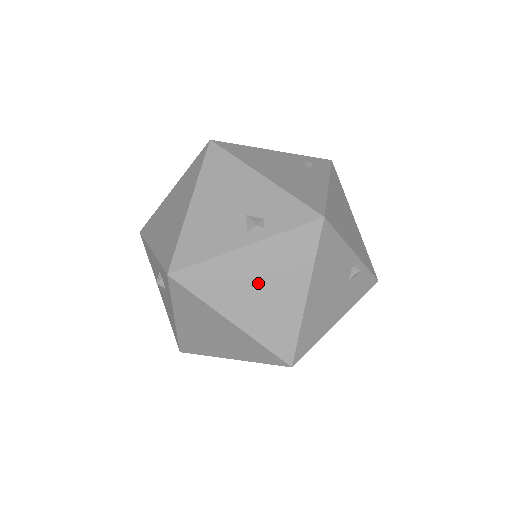
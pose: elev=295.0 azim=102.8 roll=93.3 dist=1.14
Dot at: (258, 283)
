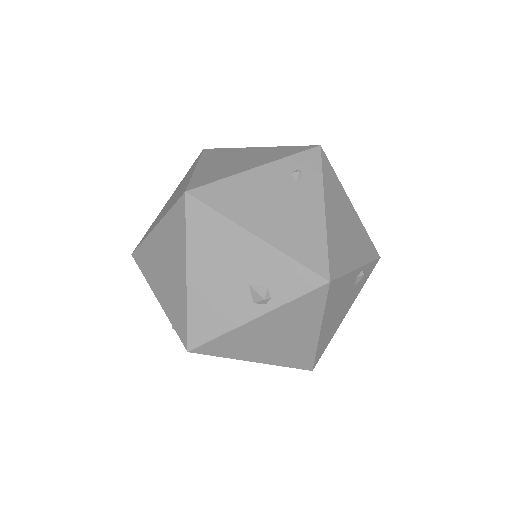
Dot at: (273, 336)
